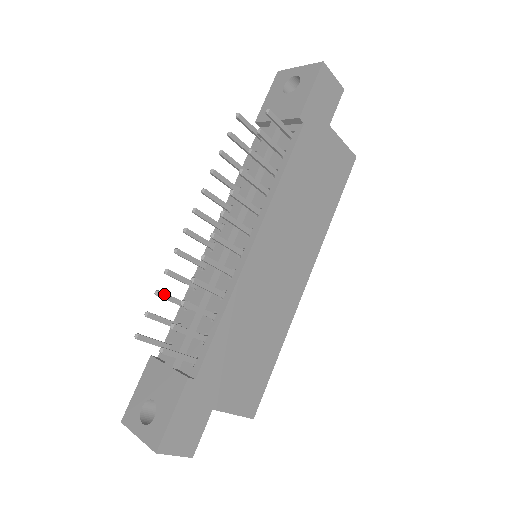
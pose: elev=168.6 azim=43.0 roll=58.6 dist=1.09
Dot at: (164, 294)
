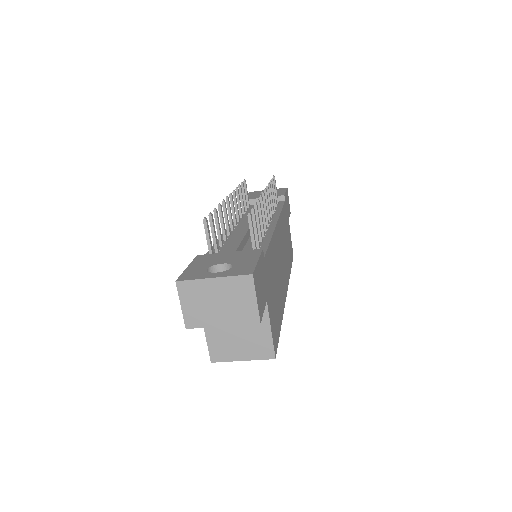
Dot at: occluded
